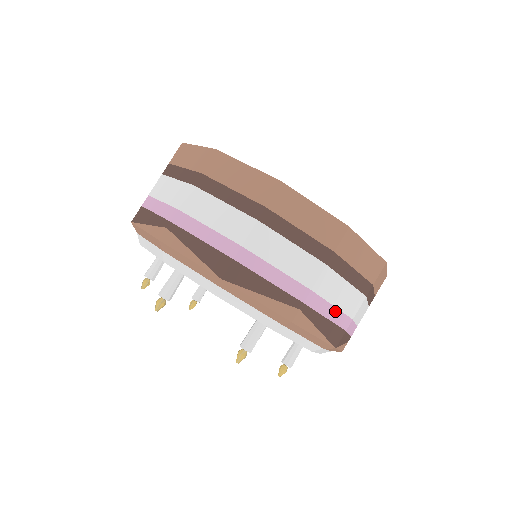
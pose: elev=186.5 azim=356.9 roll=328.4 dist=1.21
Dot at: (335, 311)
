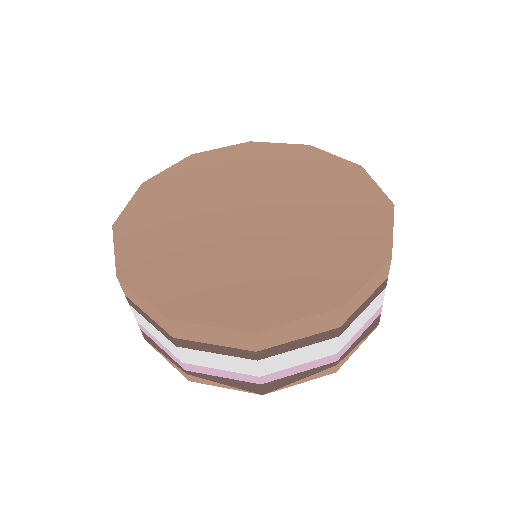
Dot at: (365, 325)
